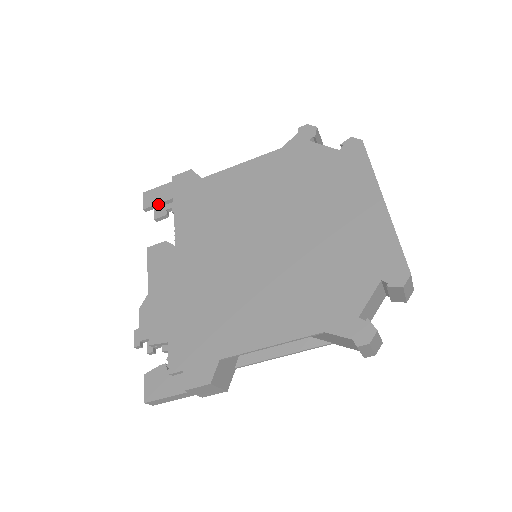
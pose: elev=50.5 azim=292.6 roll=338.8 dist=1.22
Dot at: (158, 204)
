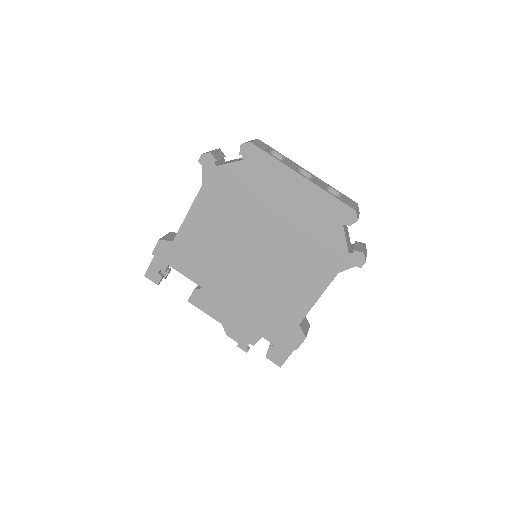
Dot at: (162, 274)
